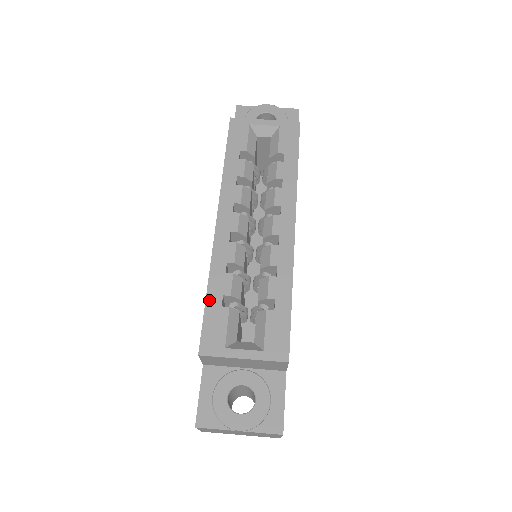
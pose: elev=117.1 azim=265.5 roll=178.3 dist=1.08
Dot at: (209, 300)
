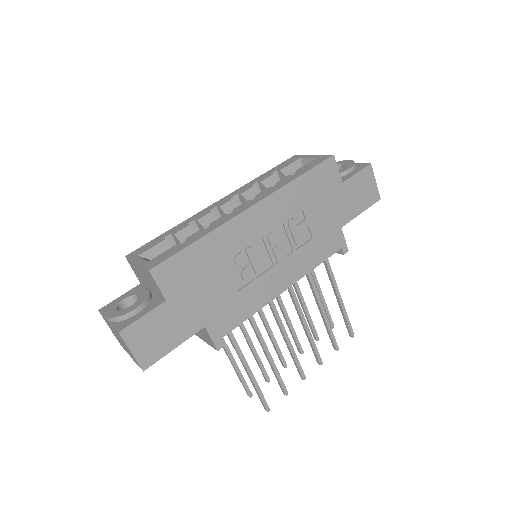
Dot at: (163, 234)
